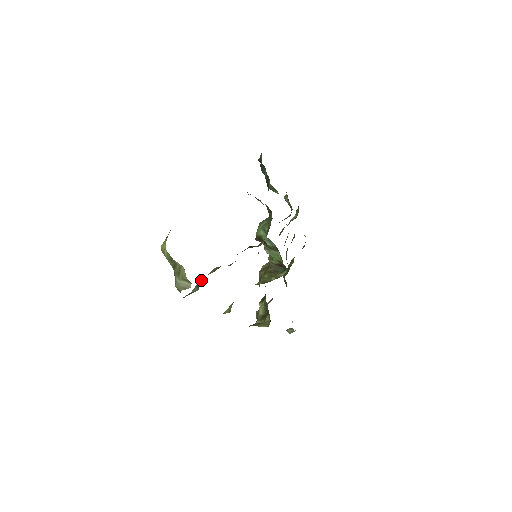
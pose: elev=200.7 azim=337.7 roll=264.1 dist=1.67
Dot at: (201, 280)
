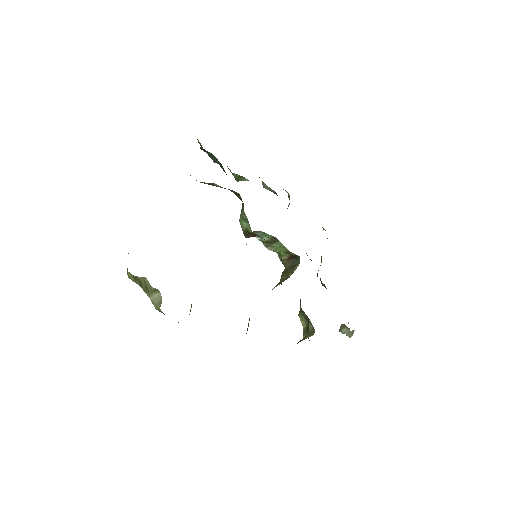
Dot at: occluded
